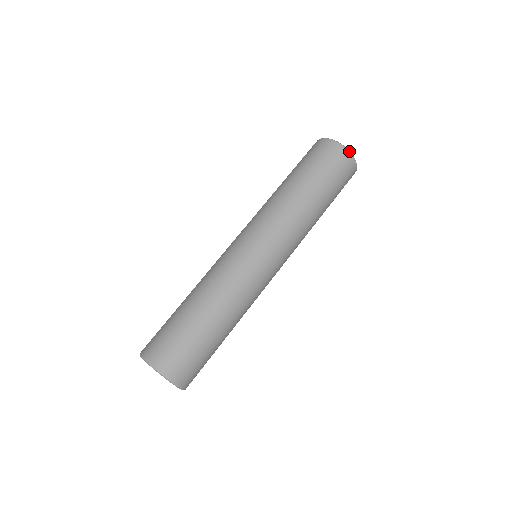
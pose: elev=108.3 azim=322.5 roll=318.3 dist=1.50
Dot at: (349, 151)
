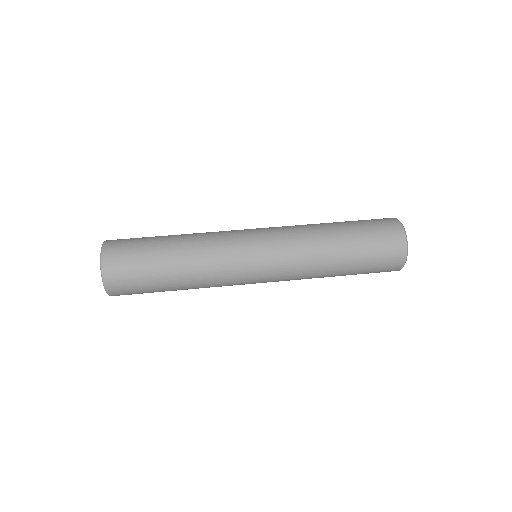
Dot at: (404, 229)
